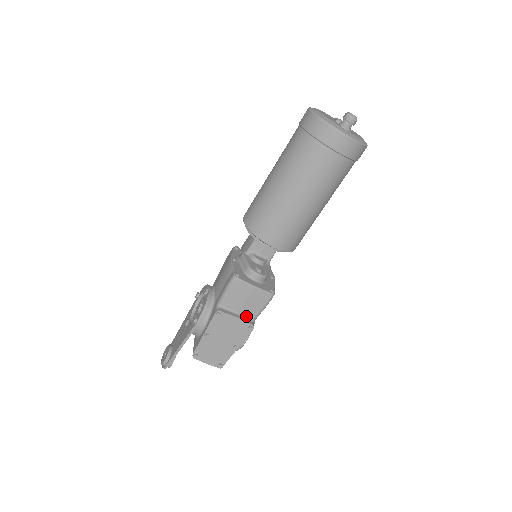
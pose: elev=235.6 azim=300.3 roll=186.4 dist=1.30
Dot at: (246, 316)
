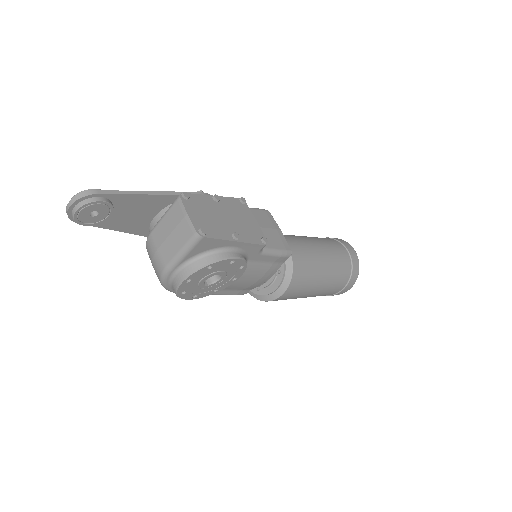
Dot at: occluded
